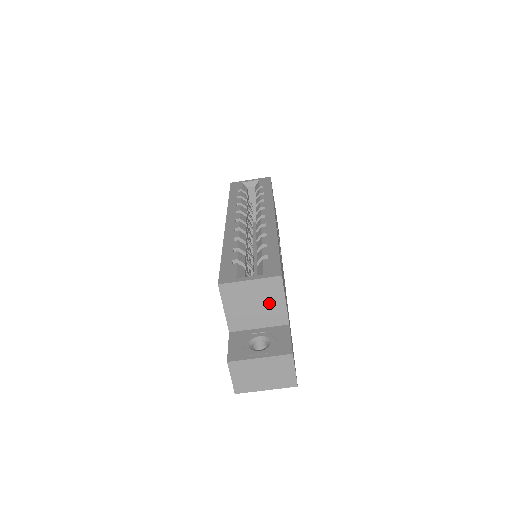
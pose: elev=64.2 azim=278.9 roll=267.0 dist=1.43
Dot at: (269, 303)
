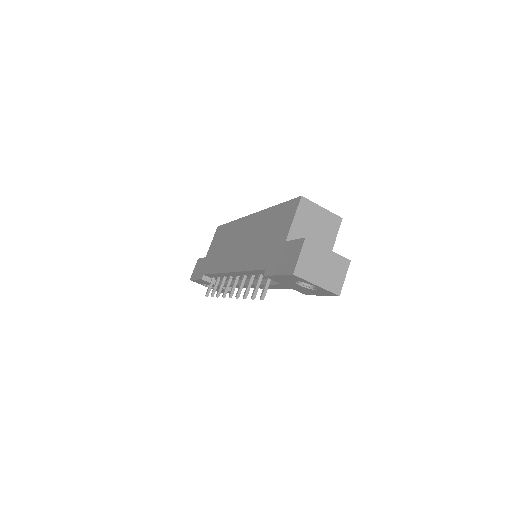
Dot at: (325, 235)
